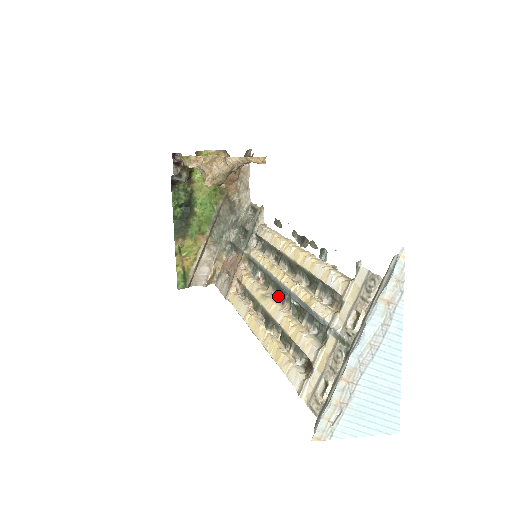
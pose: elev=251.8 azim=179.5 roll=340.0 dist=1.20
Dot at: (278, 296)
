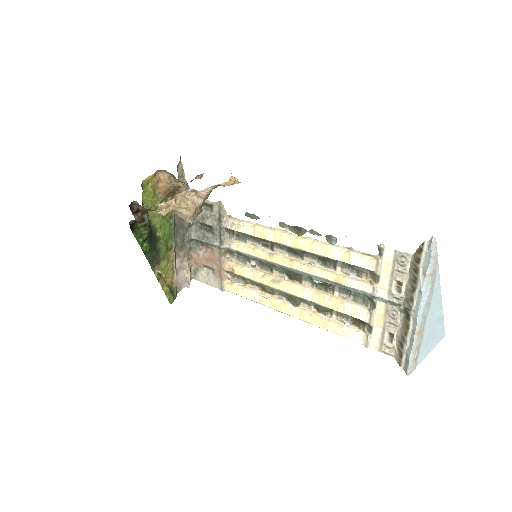
Dot at: (294, 279)
